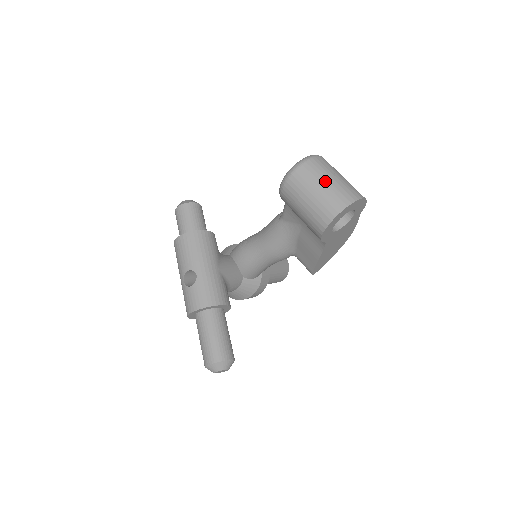
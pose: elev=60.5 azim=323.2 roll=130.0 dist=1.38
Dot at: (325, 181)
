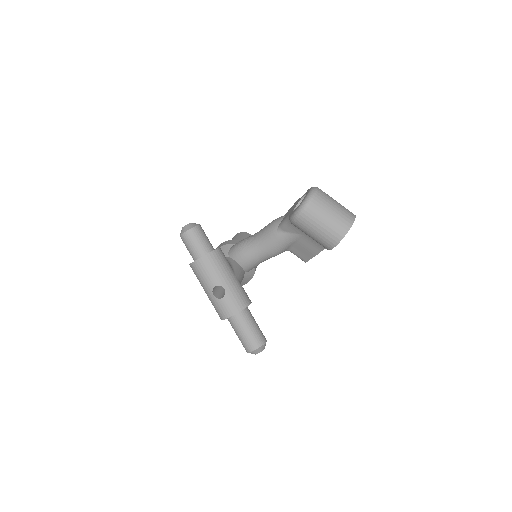
Dot at: (331, 212)
